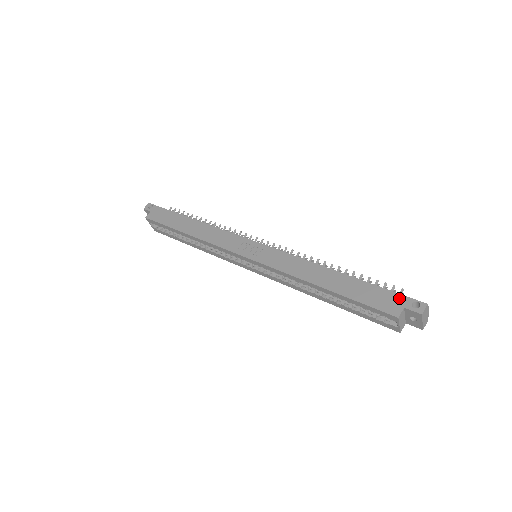
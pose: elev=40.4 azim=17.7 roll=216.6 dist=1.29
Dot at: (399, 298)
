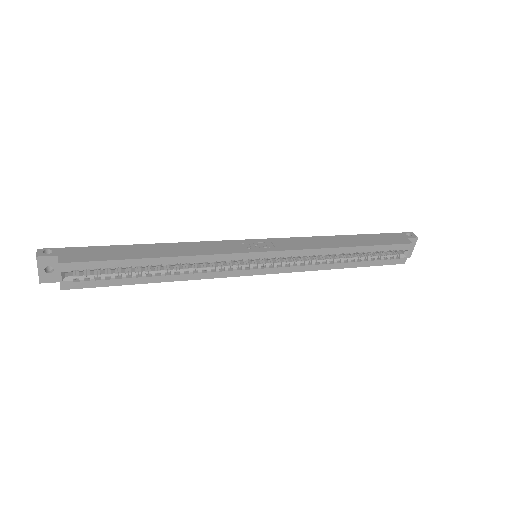
Dot at: (397, 235)
